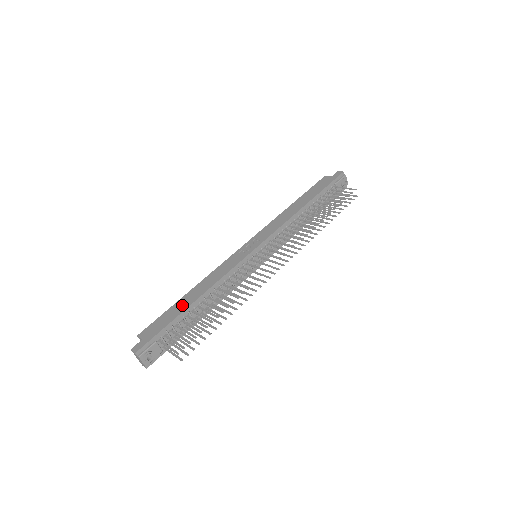
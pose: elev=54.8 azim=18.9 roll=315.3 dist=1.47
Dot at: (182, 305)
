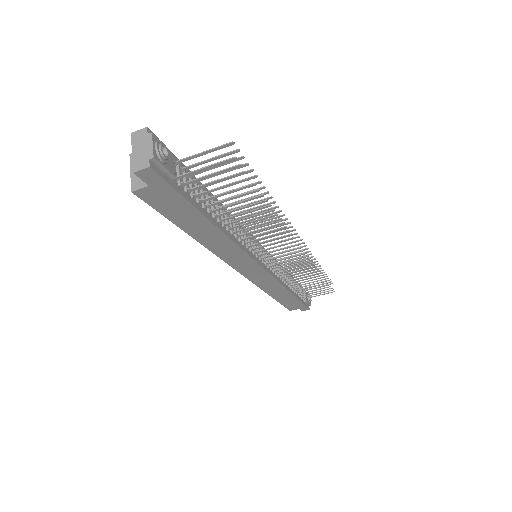
Dot at: occluded
